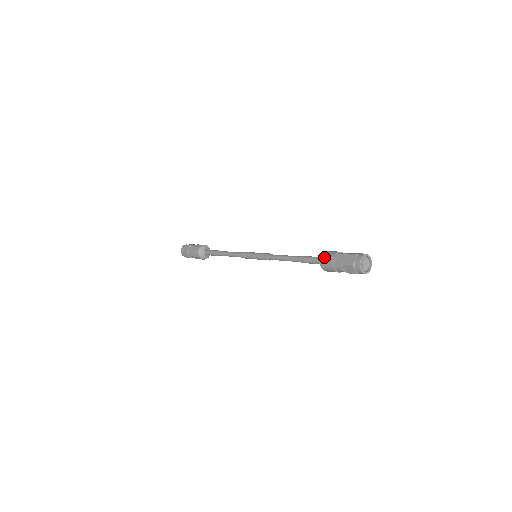
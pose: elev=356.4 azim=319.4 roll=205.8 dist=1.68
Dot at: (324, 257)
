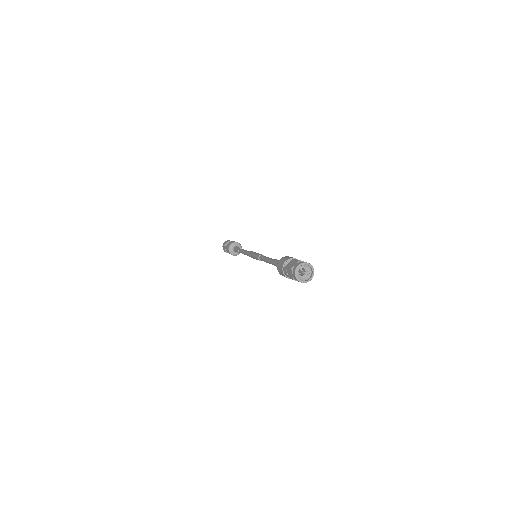
Dot at: (281, 259)
